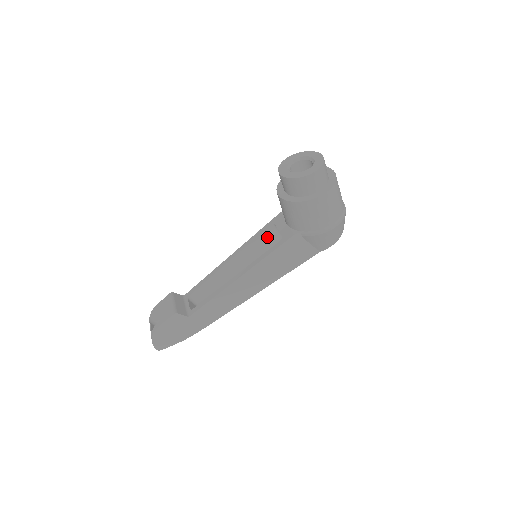
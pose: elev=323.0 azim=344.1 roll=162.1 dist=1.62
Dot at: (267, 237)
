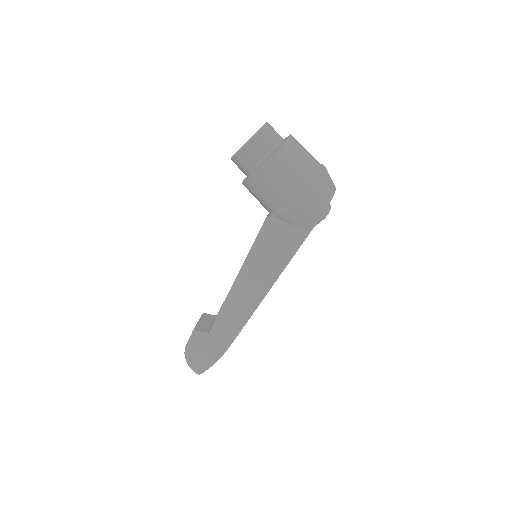
Dot at: occluded
